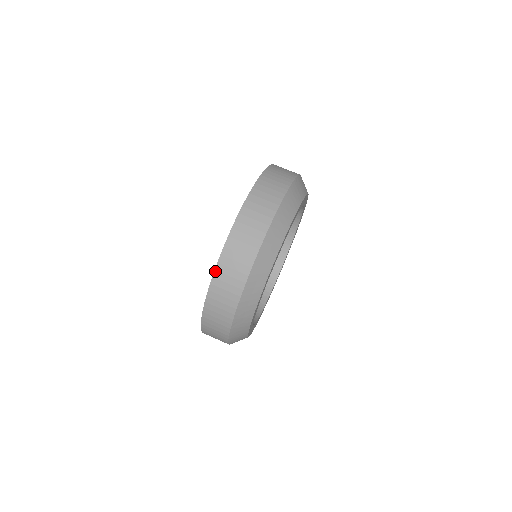
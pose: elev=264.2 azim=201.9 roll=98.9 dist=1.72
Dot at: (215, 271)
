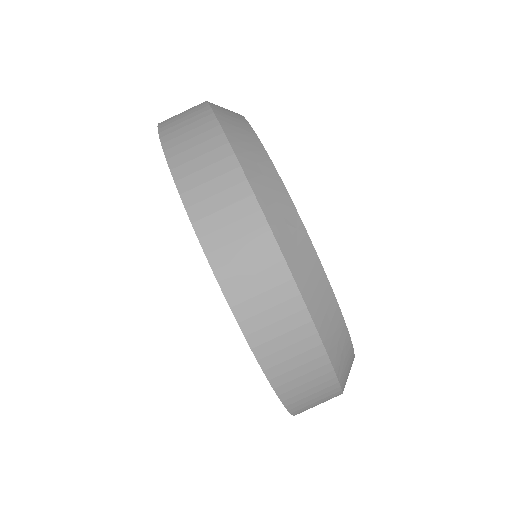
Dot at: (246, 338)
